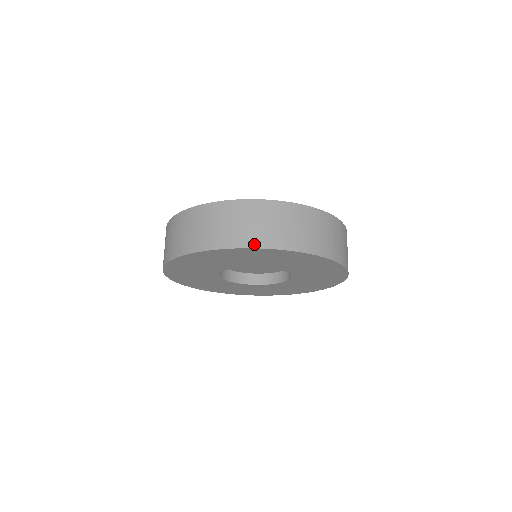
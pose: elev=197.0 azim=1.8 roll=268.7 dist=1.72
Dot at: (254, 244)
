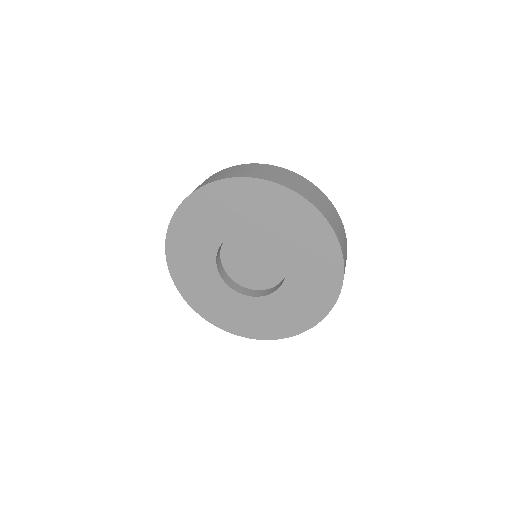
Dot at: (253, 176)
